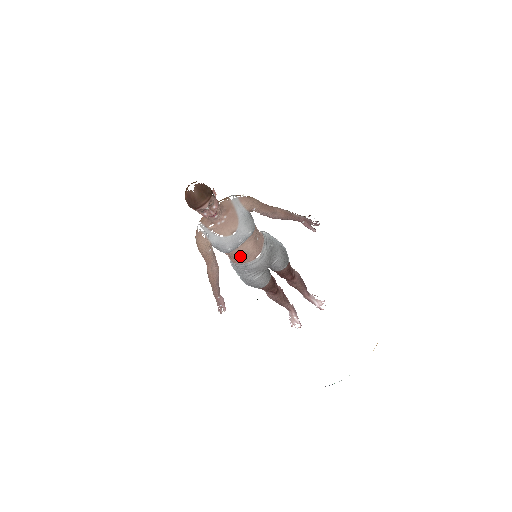
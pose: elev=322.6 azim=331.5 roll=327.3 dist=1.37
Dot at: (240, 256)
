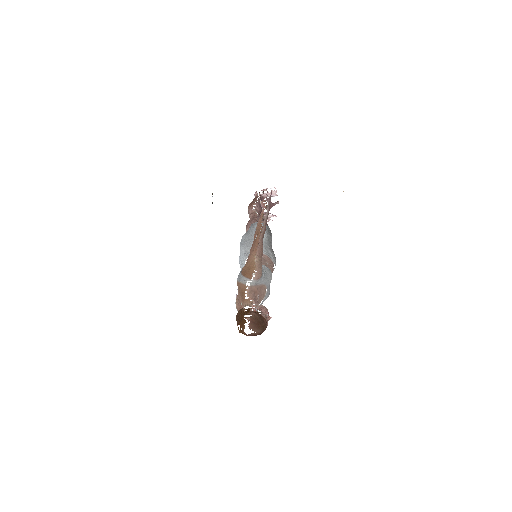
Dot at: occluded
